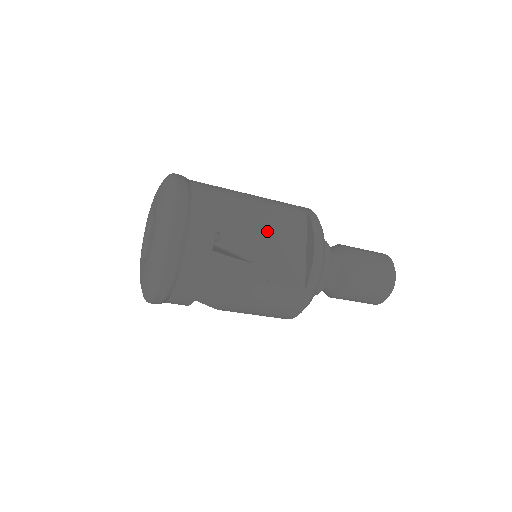
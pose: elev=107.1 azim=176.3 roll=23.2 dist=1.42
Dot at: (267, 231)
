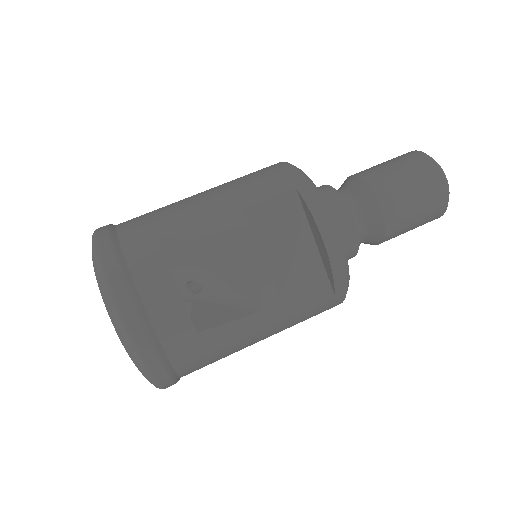
Dot at: (253, 265)
